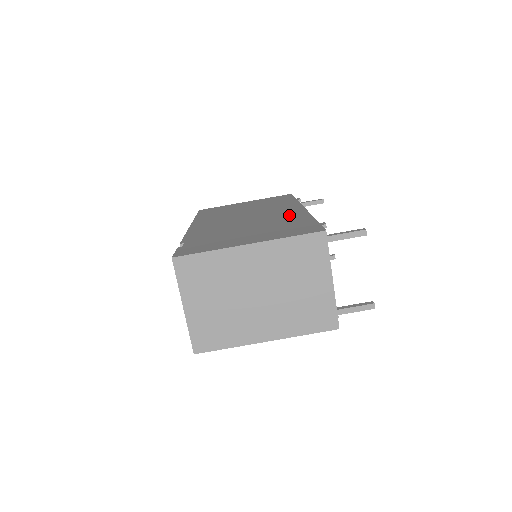
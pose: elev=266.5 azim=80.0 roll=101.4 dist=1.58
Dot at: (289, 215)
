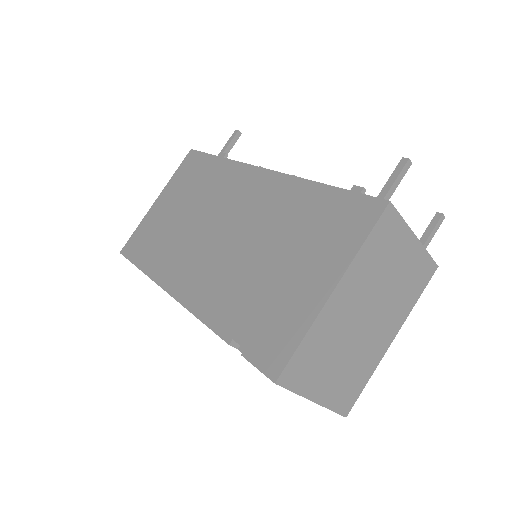
Dot at: (275, 196)
